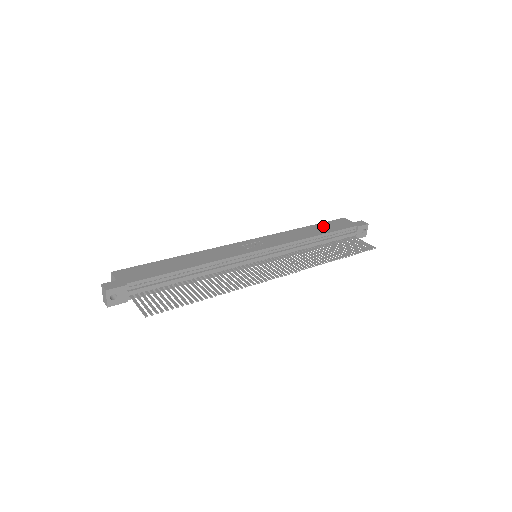
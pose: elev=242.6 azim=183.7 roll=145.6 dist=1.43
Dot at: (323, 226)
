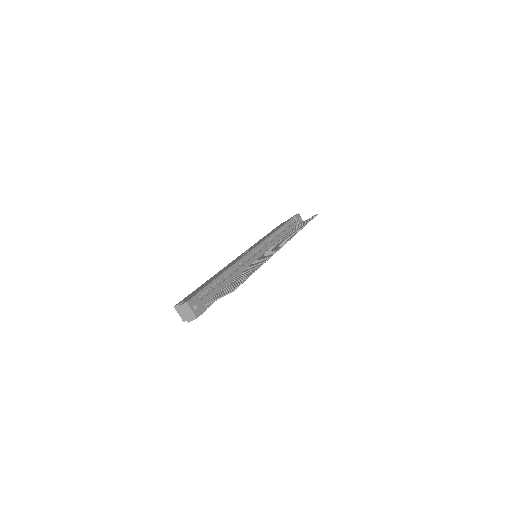
Dot at: occluded
